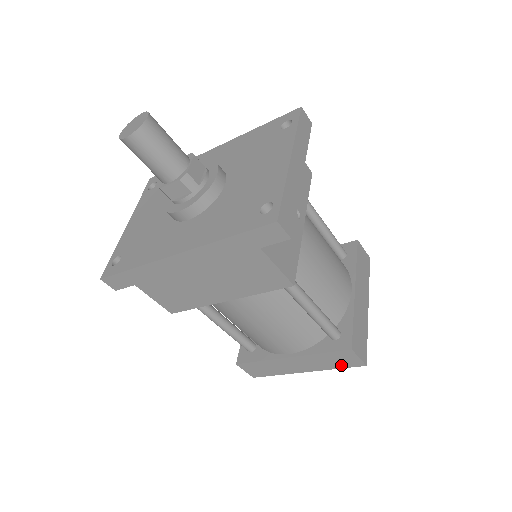
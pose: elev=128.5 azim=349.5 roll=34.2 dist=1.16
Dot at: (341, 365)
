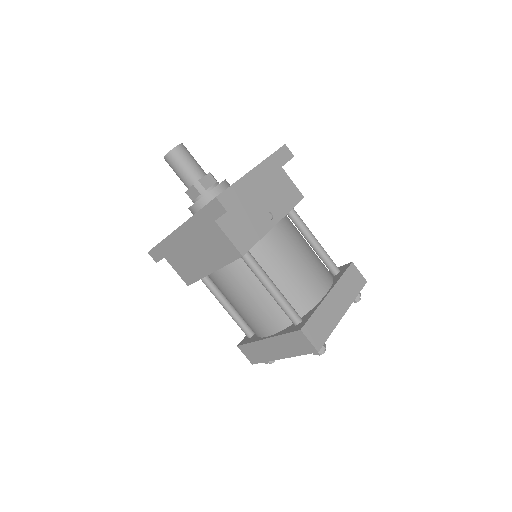
Dot at: (301, 350)
